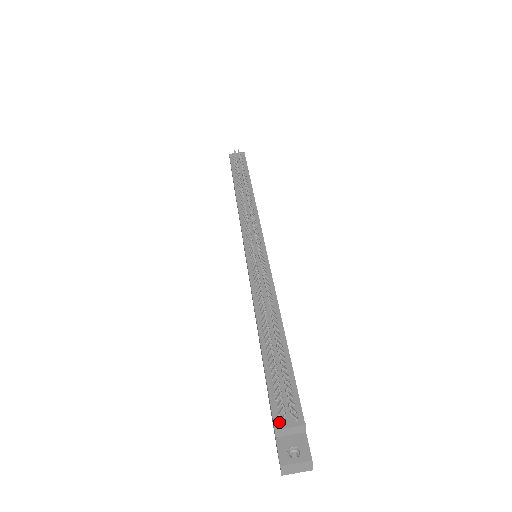
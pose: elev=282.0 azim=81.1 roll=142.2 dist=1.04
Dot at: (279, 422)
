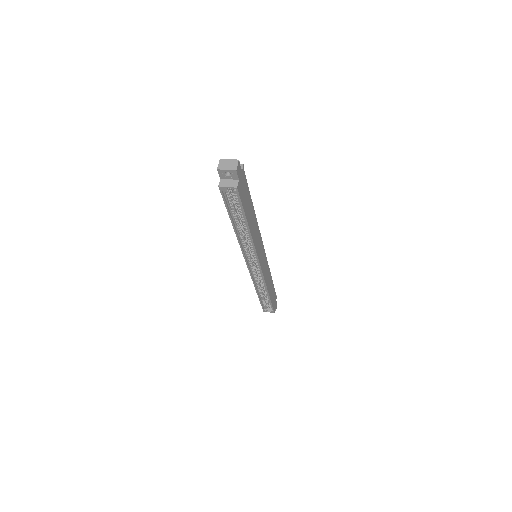
Dot at: occluded
